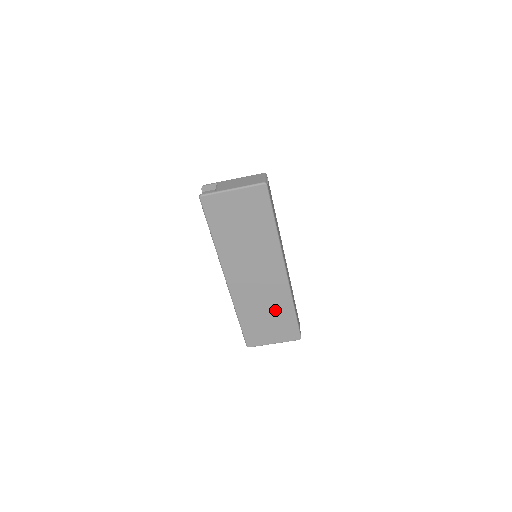
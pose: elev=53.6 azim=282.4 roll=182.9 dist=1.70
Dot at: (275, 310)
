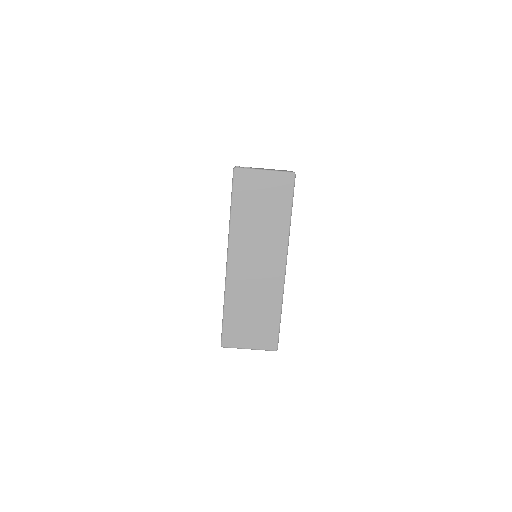
Dot at: (263, 308)
